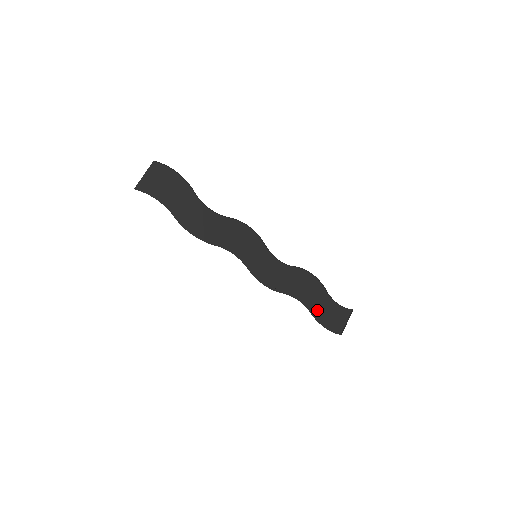
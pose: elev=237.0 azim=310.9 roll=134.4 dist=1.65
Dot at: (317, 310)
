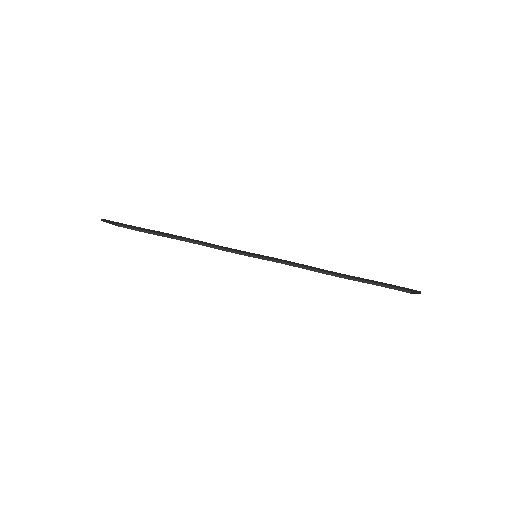
Dot at: occluded
